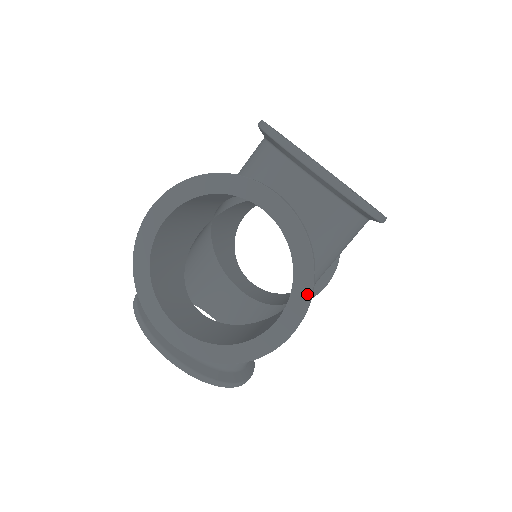
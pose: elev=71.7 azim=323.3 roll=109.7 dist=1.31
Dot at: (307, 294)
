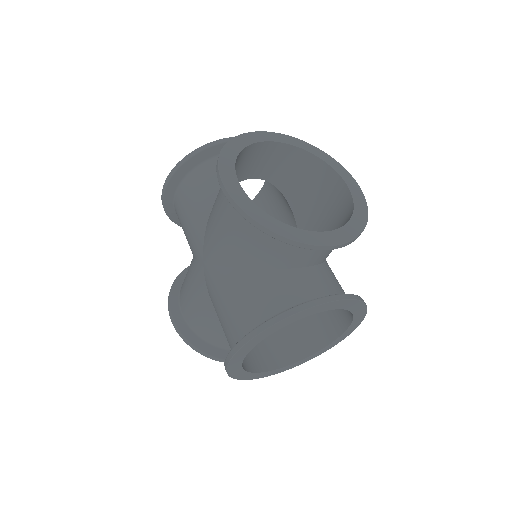
Dot at: (364, 315)
